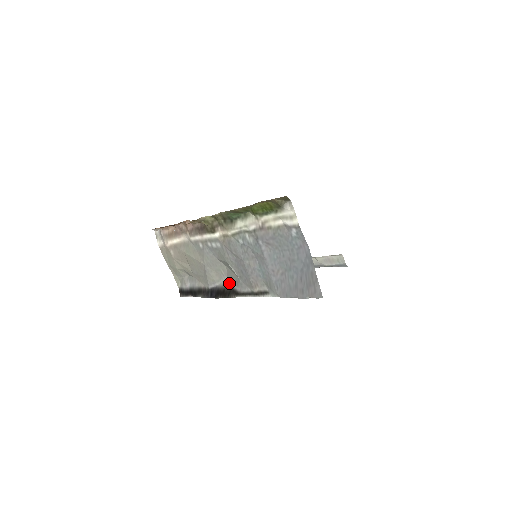
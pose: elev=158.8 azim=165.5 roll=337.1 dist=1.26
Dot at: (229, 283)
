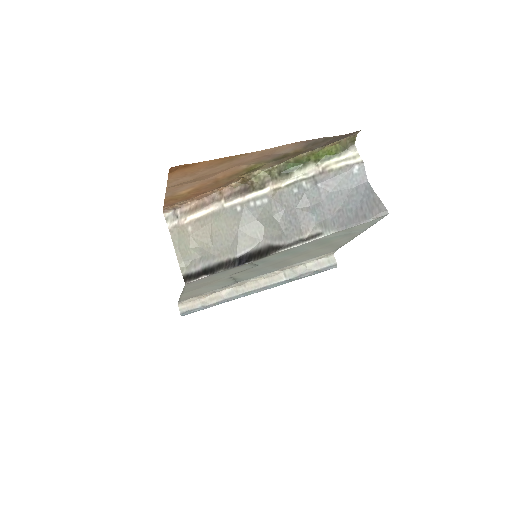
Dot at: (266, 243)
